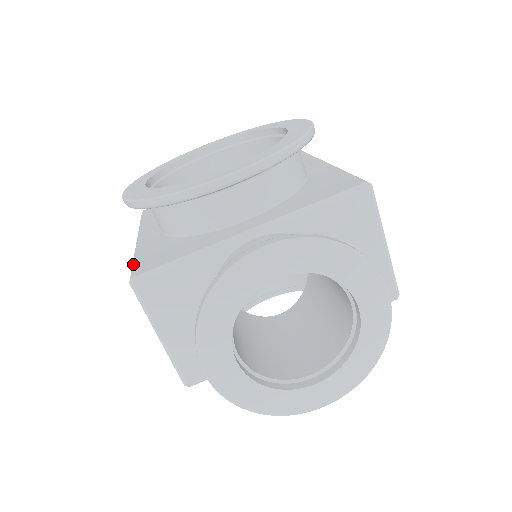
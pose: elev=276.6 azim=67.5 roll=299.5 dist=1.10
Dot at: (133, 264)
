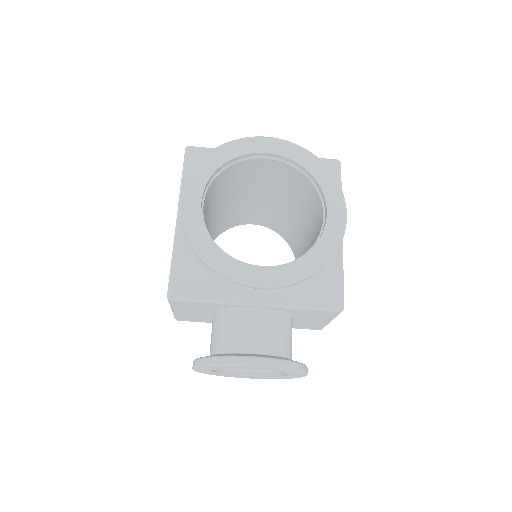
Dot at: (172, 272)
